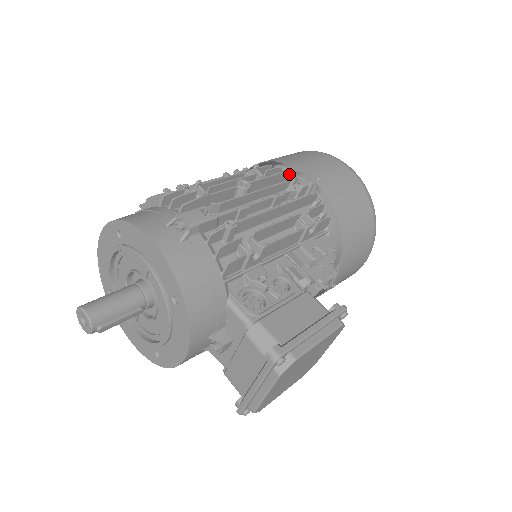
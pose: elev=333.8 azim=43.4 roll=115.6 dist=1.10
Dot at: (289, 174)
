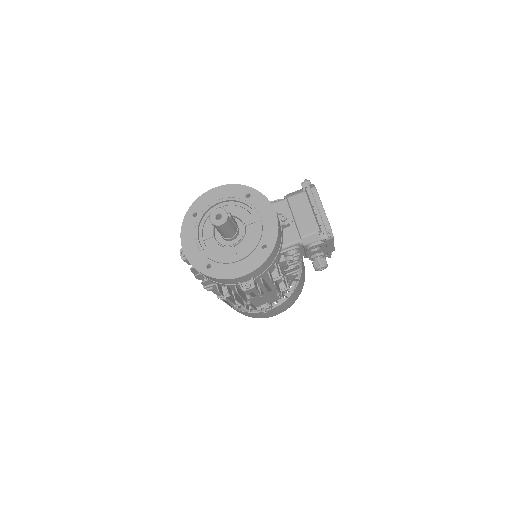
Dot at: occluded
